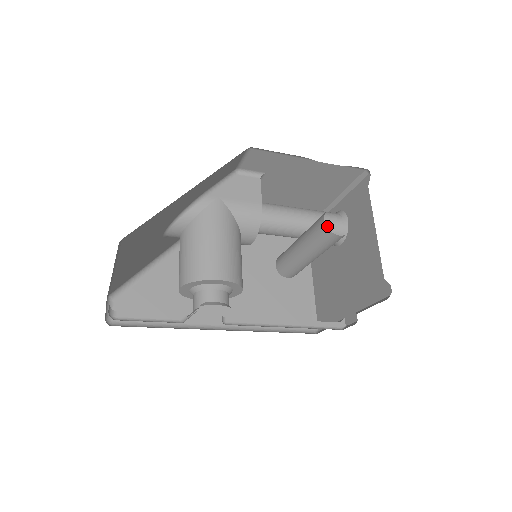
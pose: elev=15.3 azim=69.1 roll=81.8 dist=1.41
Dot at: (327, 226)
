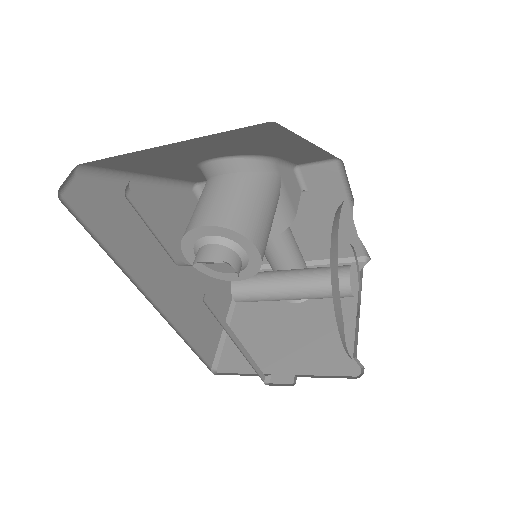
Dot at: occluded
